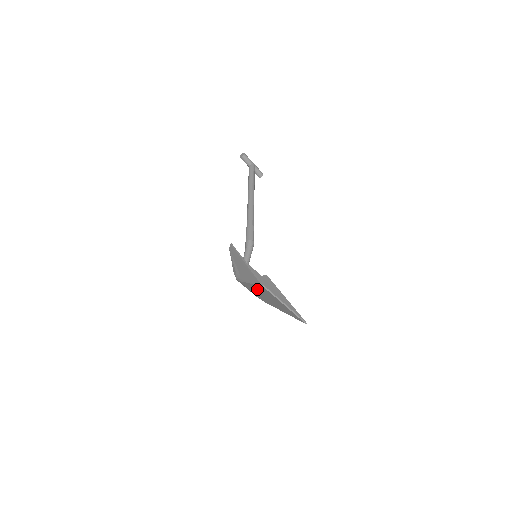
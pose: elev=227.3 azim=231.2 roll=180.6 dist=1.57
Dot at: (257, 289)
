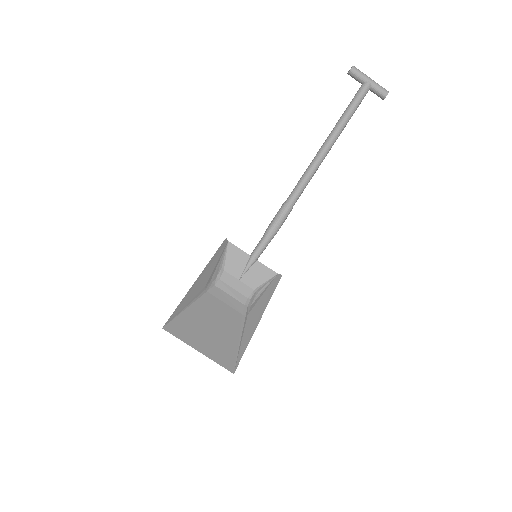
Dot at: (195, 315)
